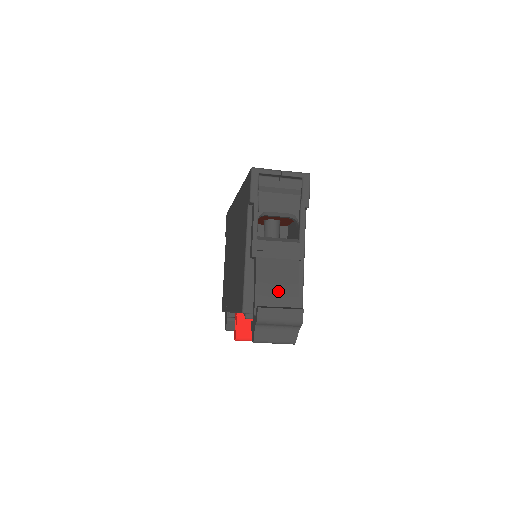
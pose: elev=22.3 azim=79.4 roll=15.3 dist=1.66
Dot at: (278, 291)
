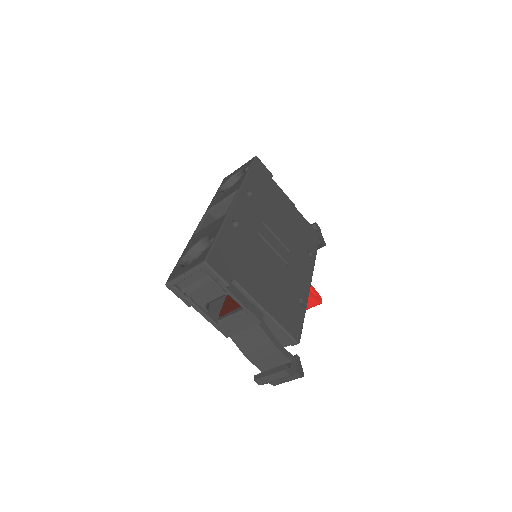
Dot at: (262, 353)
